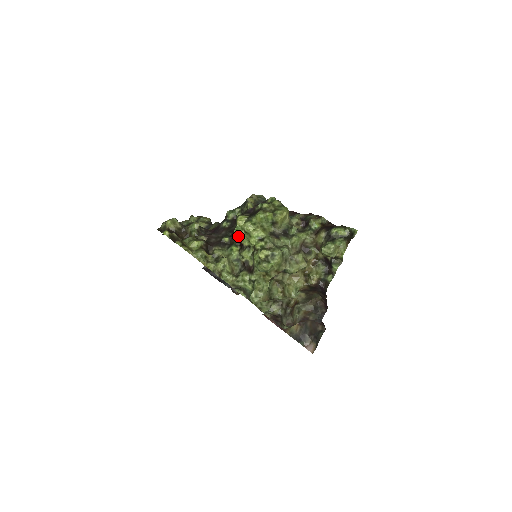
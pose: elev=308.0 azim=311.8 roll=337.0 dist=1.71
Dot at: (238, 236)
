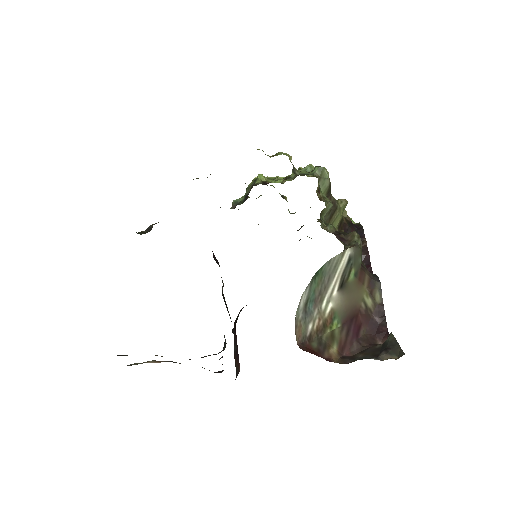
Dot at: (263, 177)
